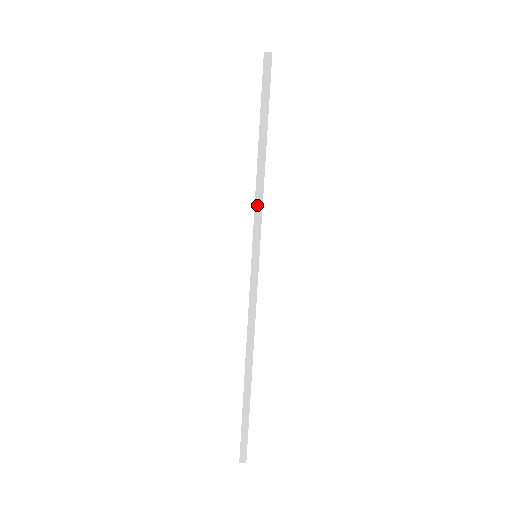
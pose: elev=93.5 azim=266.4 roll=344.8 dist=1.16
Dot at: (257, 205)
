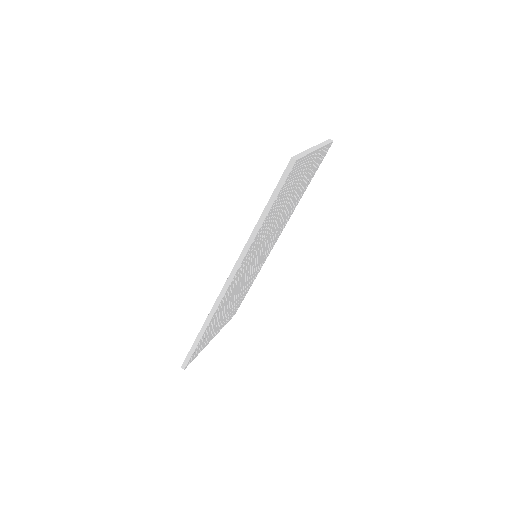
Dot at: (249, 242)
